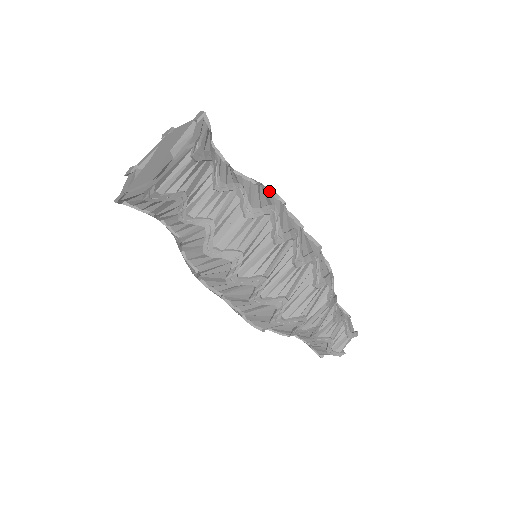
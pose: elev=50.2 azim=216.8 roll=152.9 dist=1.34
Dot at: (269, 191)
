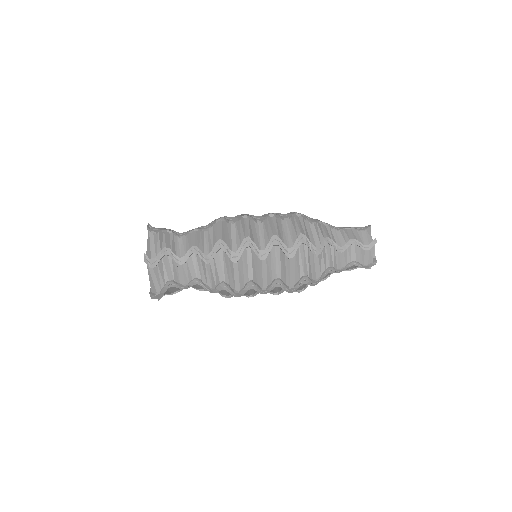
Dot at: occluded
